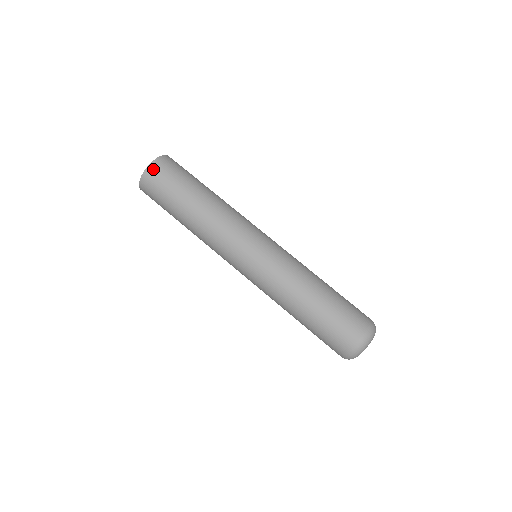
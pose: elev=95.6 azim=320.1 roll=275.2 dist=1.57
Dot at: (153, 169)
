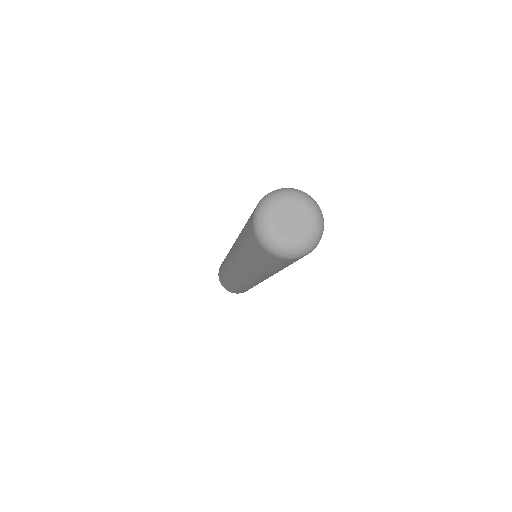
Dot at: occluded
